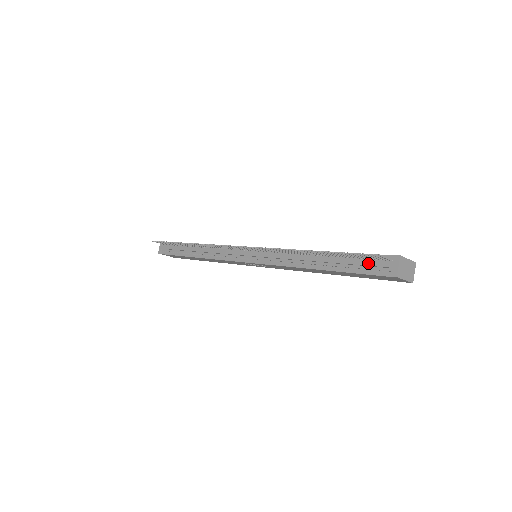
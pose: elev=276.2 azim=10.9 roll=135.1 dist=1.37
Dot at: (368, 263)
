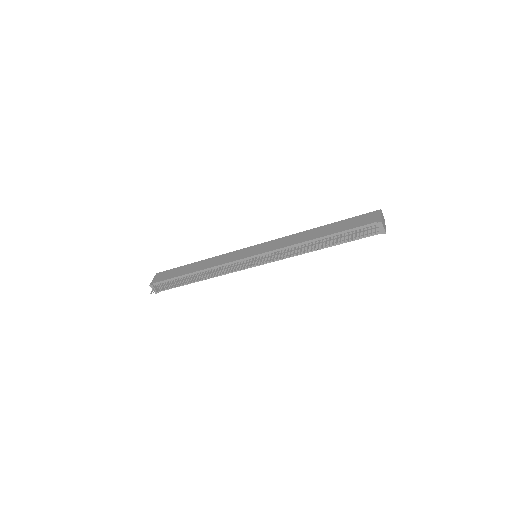
Dot at: (361, 233)
